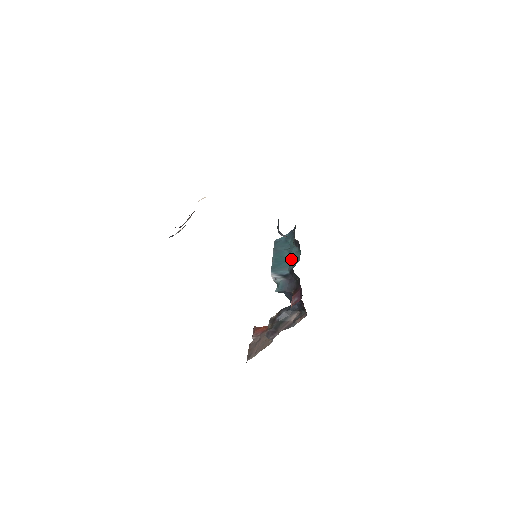
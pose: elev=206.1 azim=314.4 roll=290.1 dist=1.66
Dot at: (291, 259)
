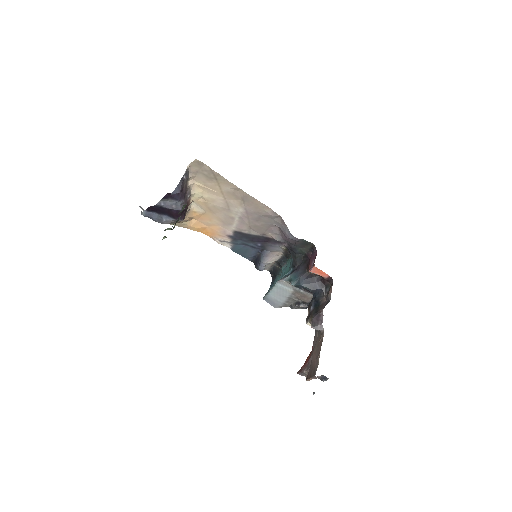
Dot at: (286, 271)
